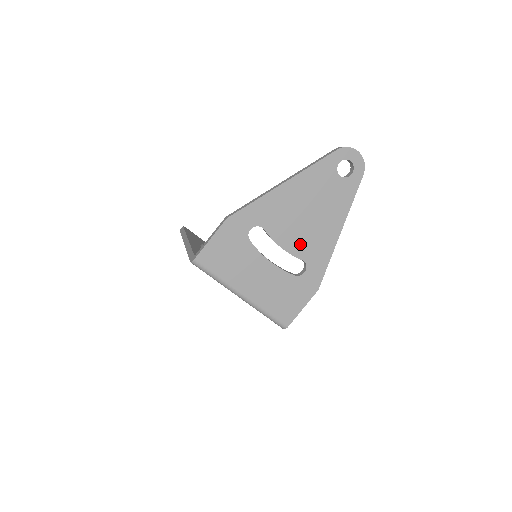
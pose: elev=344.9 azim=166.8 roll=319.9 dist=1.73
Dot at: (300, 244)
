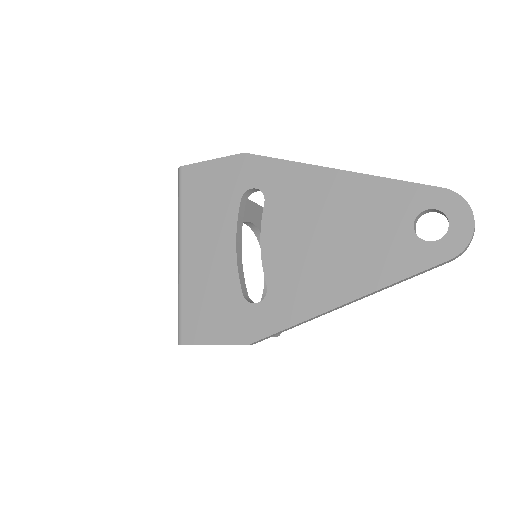
Dot at: (283, 263)
